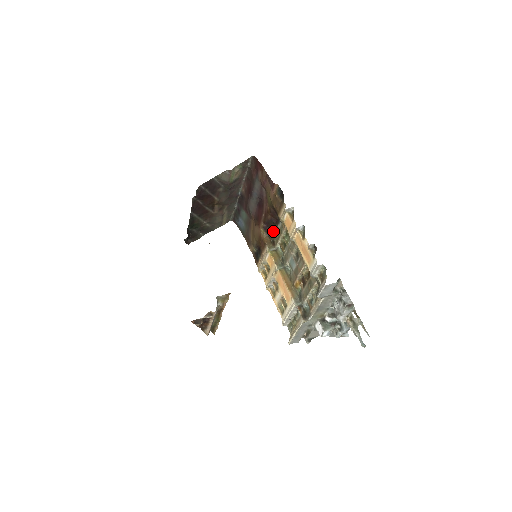
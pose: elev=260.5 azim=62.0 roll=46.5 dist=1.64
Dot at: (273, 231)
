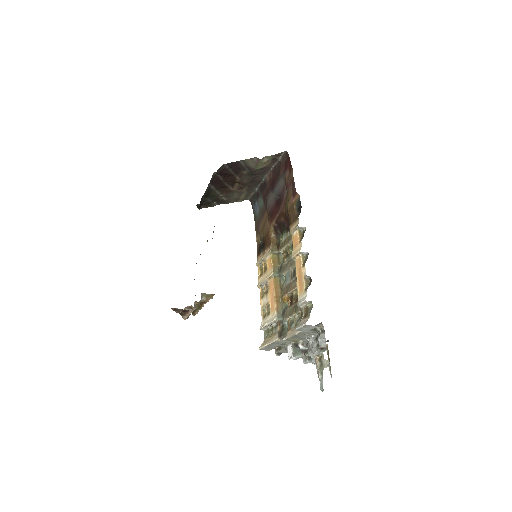
Dot at: (282, 234)
